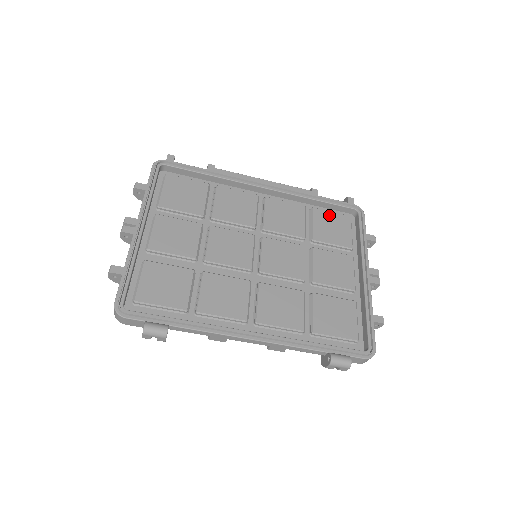
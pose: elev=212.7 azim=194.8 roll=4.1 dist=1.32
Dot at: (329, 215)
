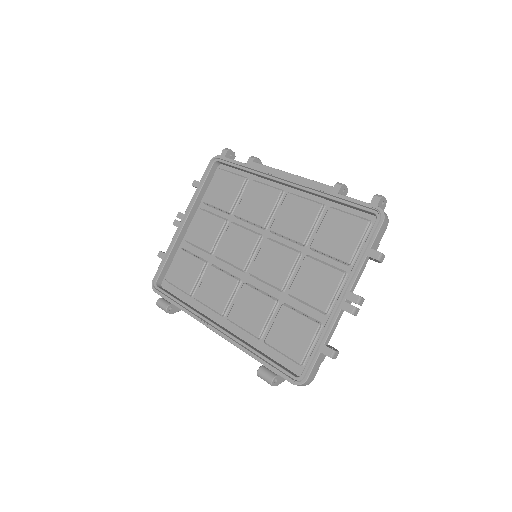
Dot at: (343, 218)
